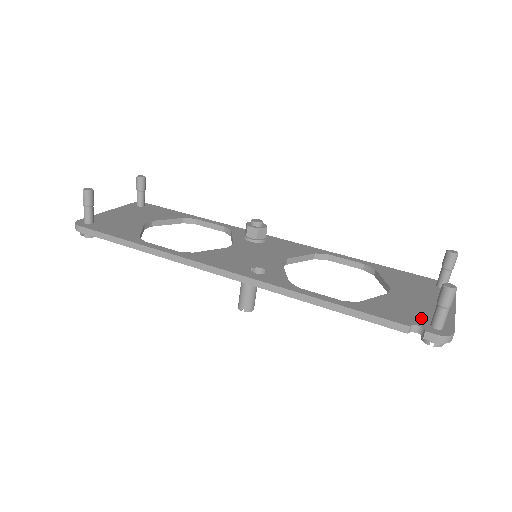
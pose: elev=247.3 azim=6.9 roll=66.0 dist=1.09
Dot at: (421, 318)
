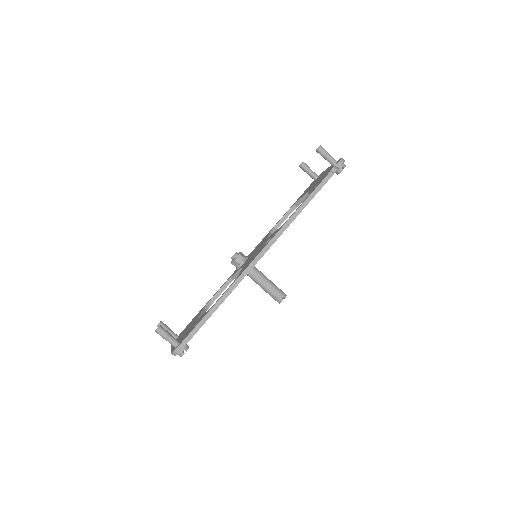
Dot at: occluded
